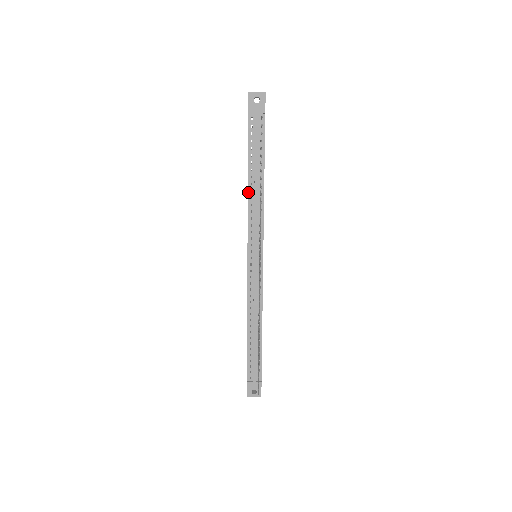
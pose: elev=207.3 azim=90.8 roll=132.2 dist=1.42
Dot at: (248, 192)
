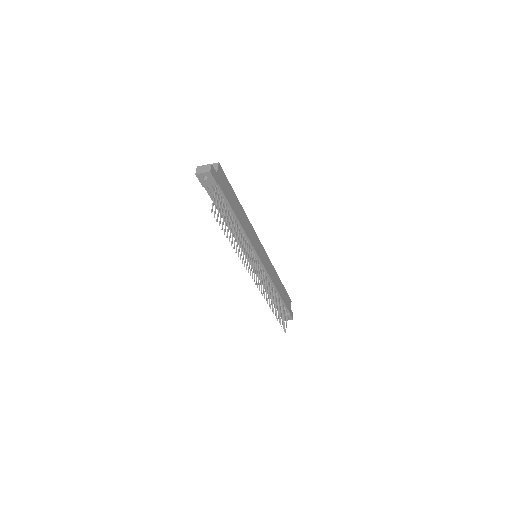
Dot at: occluded
